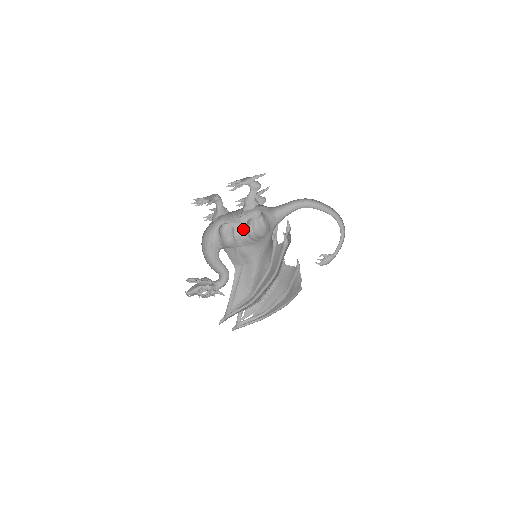
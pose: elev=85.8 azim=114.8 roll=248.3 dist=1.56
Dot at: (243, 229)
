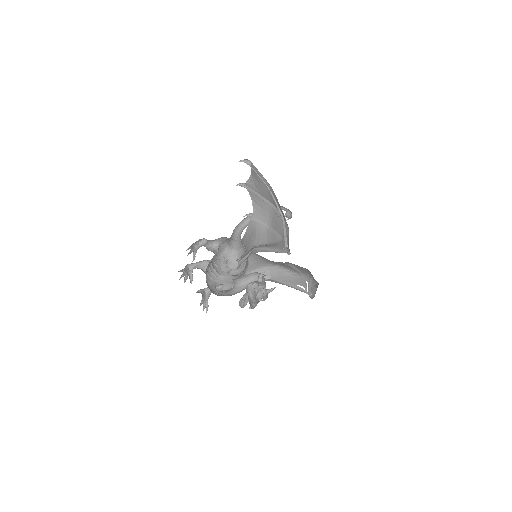
Dot at: (231, 277)
